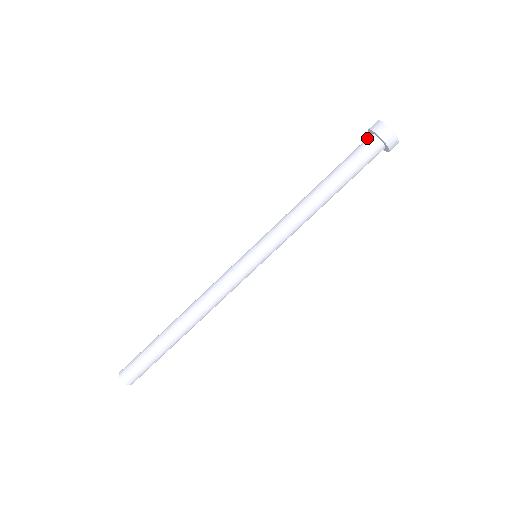
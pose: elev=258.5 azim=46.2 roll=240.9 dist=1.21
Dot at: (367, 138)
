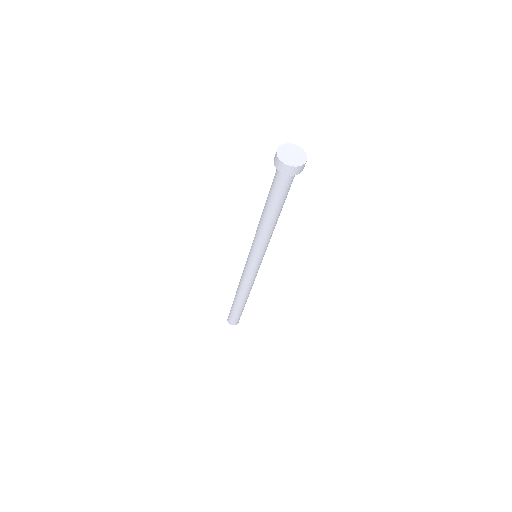
Dot at: occluded
